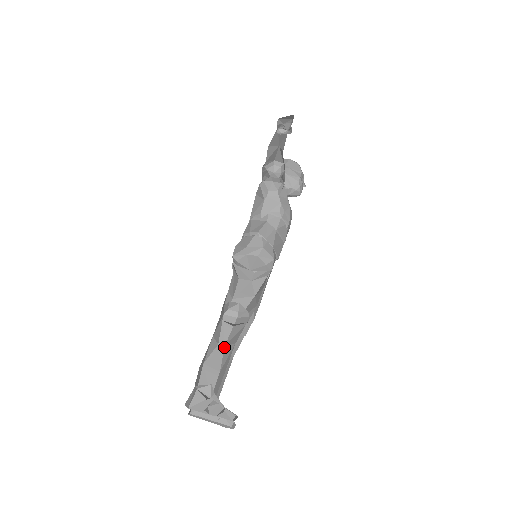
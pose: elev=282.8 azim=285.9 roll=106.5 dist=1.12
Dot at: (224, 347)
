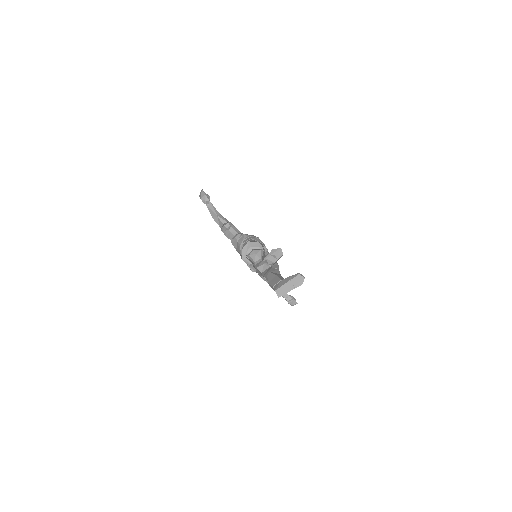
Dot at: occluded
